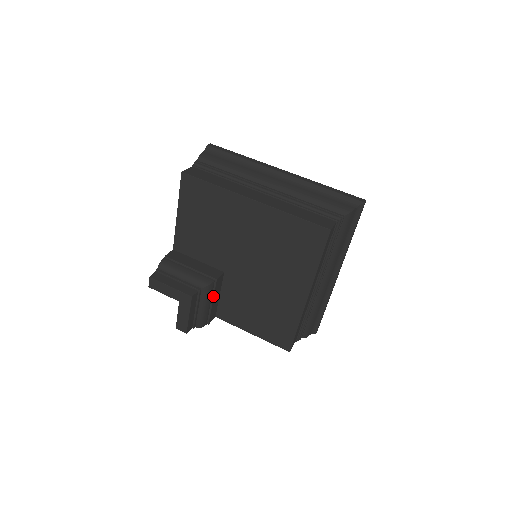
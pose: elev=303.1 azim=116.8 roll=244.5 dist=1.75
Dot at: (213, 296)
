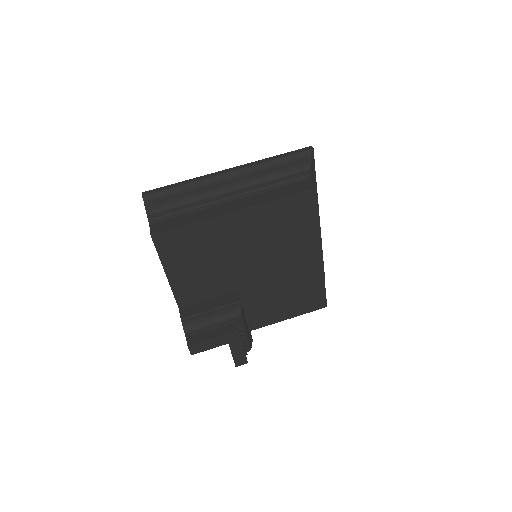
Dot at: (246, 316)
